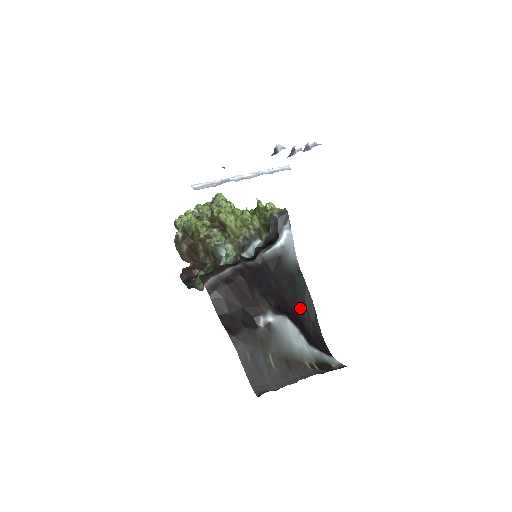
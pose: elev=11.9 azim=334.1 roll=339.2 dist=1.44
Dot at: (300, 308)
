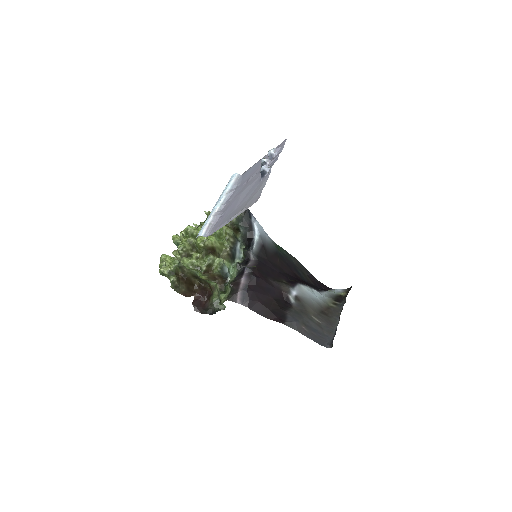
Dot at: (296, 272)
